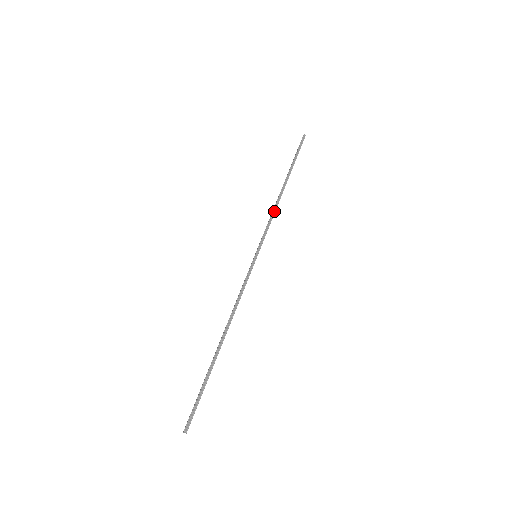
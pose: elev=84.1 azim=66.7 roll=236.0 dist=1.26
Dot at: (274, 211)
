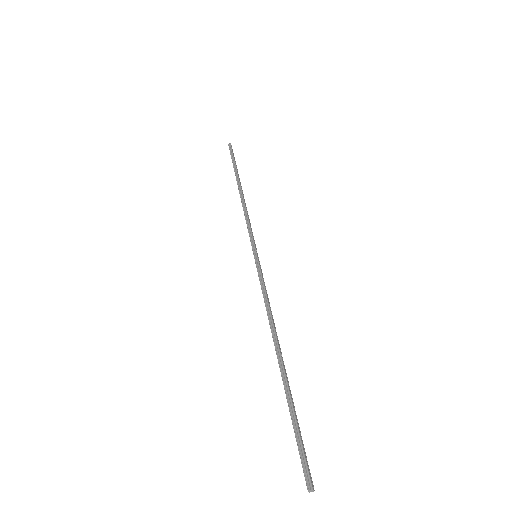
Dot at: (245, 210)
